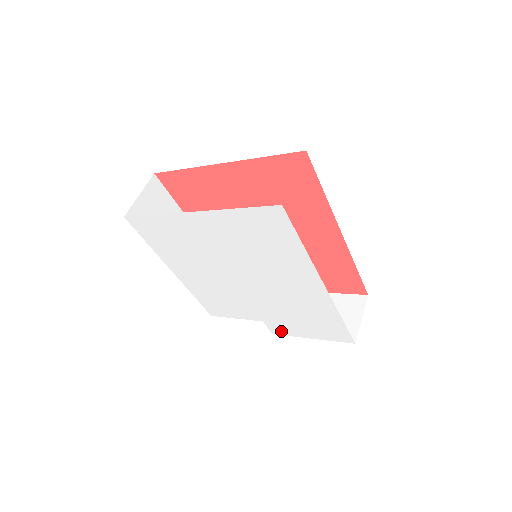
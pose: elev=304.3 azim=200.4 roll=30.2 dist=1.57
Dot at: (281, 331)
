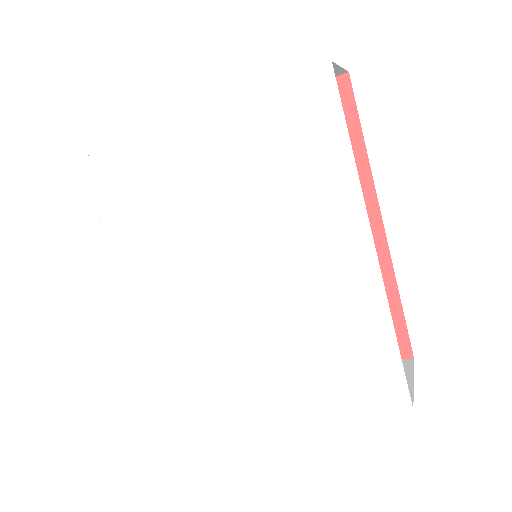
Dot at: (279, 404)
